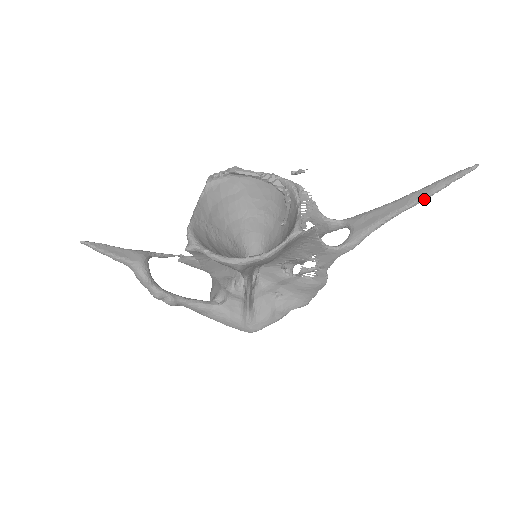
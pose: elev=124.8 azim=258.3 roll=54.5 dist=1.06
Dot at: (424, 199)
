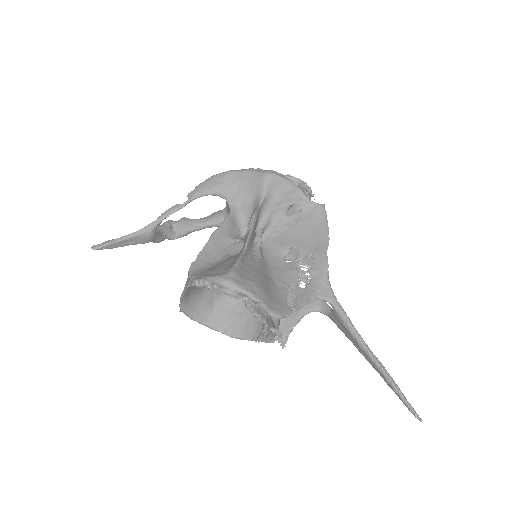
Dot at: (382, 376)
